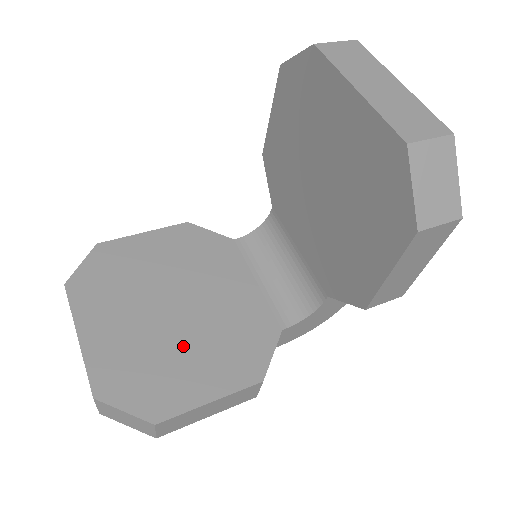
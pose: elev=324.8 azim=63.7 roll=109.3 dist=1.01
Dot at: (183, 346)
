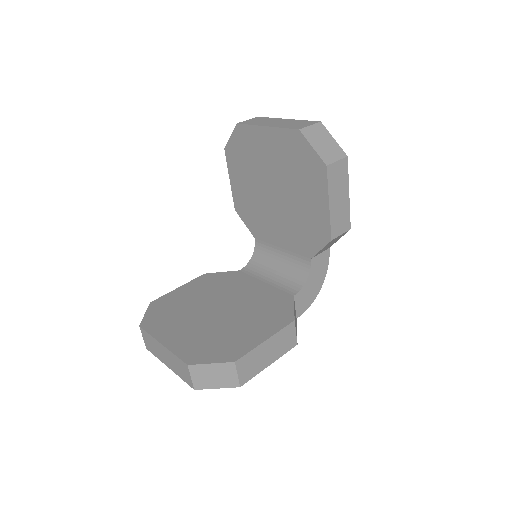
Dot at: (233, 324)
